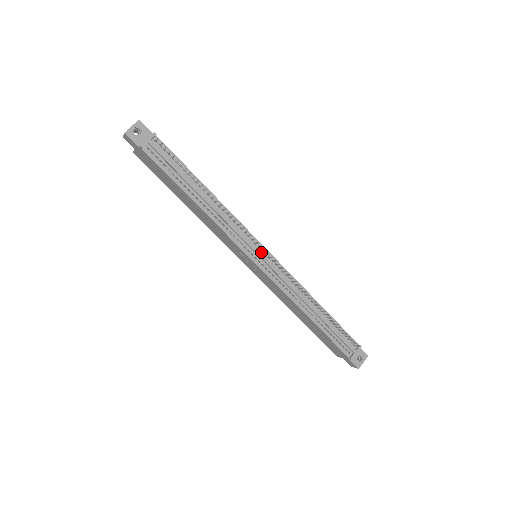
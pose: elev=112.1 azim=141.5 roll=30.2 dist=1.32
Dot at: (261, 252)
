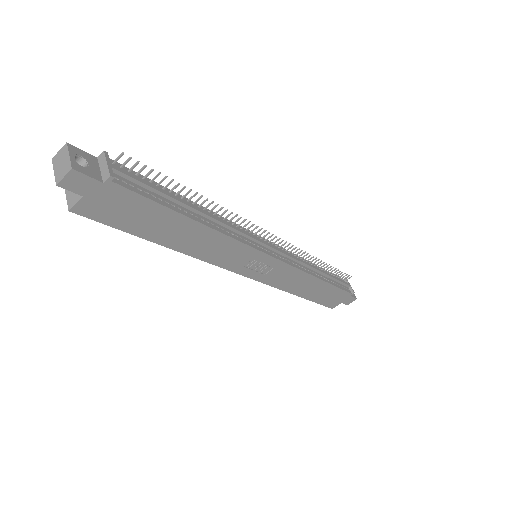
Dot at: occluded
